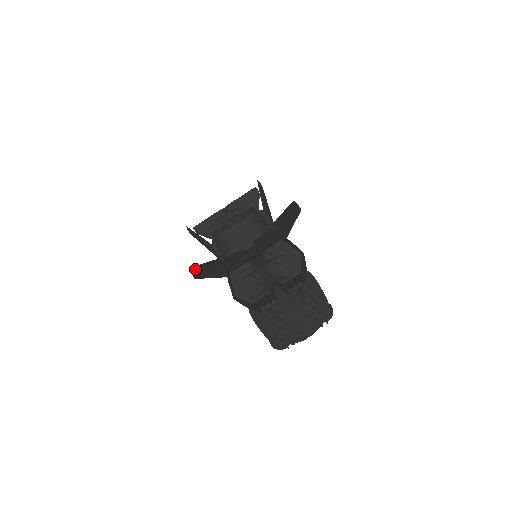
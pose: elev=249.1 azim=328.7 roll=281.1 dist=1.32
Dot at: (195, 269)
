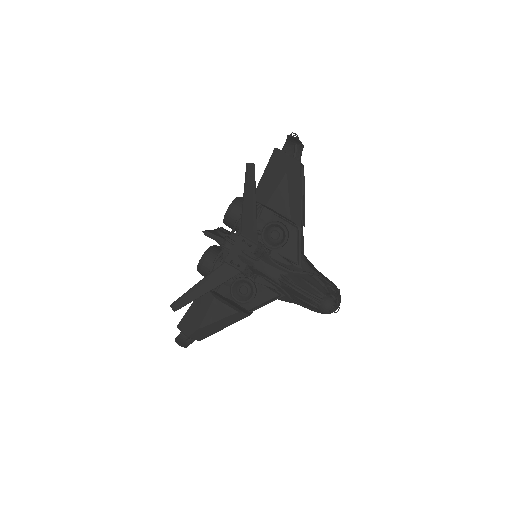
Dot at: (248, 172)
